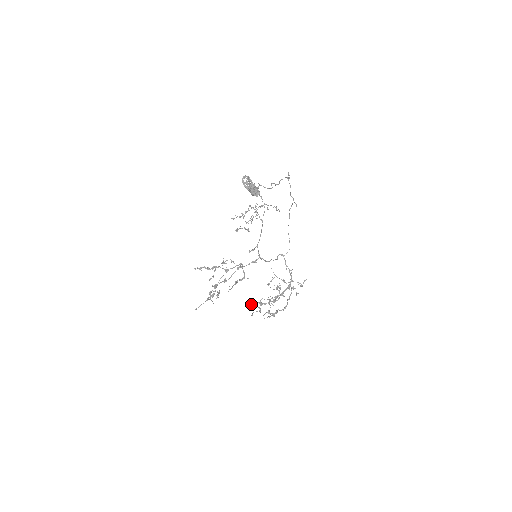
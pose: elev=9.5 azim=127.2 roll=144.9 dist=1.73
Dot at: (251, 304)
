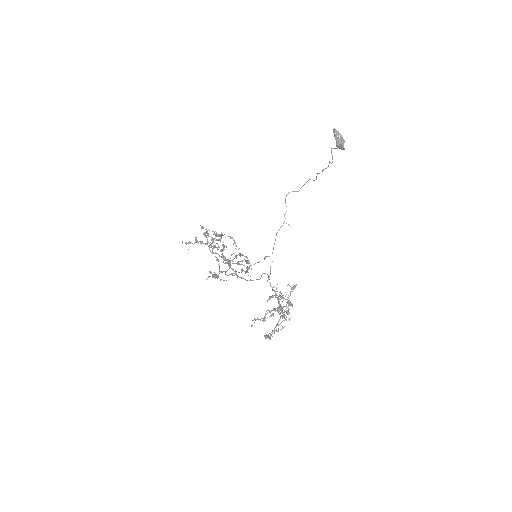
Dot at: (270, 296)
